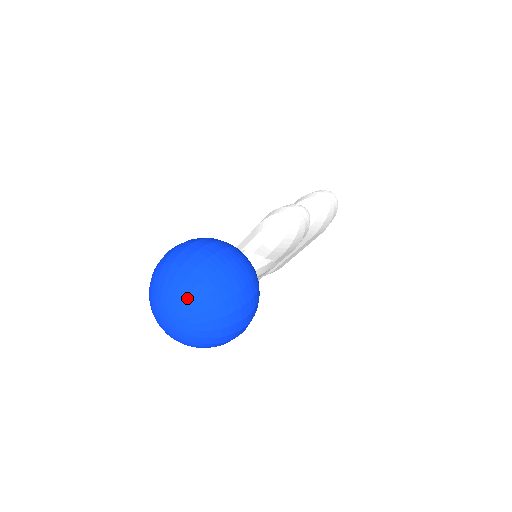
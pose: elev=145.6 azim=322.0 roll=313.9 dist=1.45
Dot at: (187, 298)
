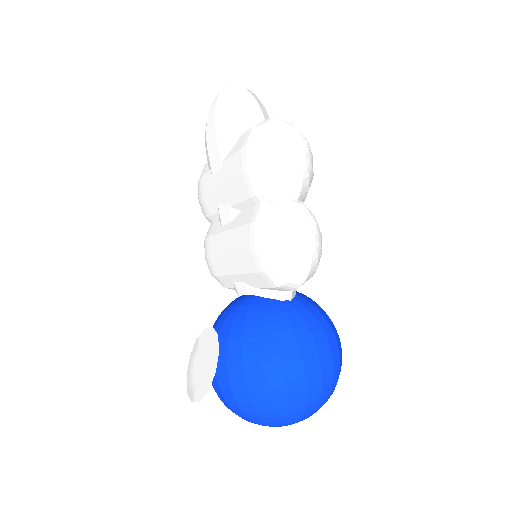
Dot at: (304, 417)
